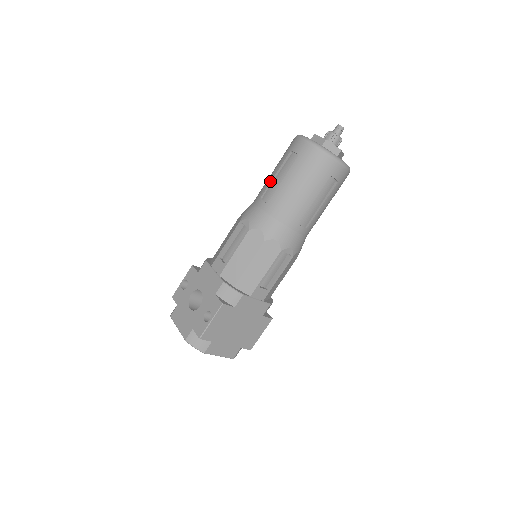
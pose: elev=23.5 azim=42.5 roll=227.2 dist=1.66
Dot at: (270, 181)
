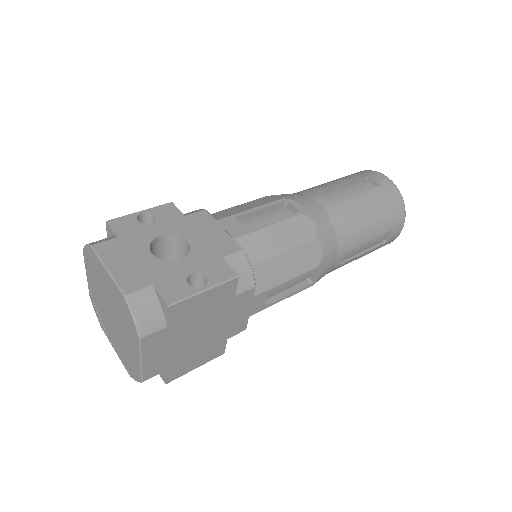
Dot at: (334, 186)
